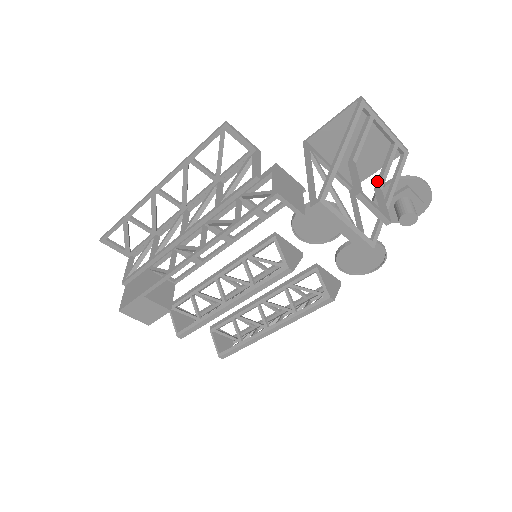
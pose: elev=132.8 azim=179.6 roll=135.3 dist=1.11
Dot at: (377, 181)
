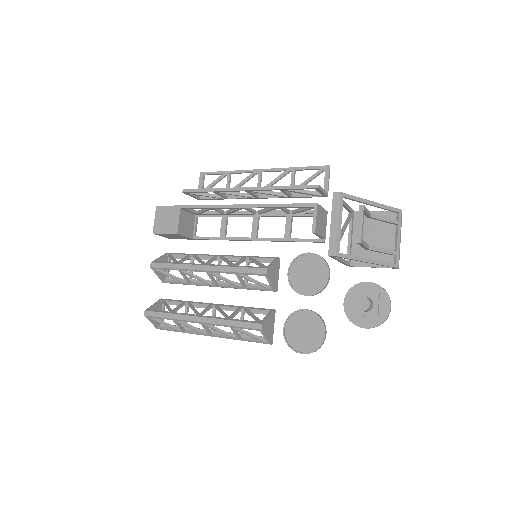
Dot at: (371, 246)
